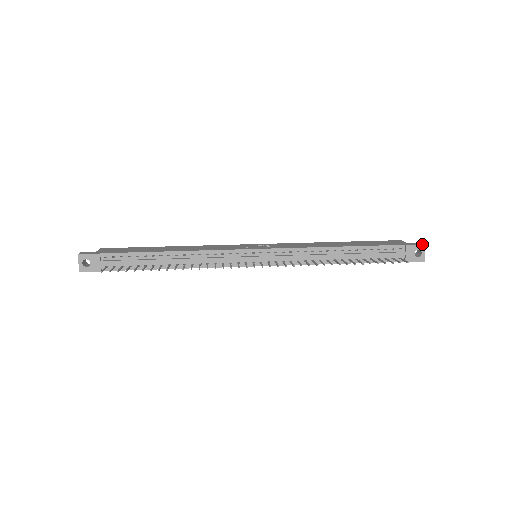
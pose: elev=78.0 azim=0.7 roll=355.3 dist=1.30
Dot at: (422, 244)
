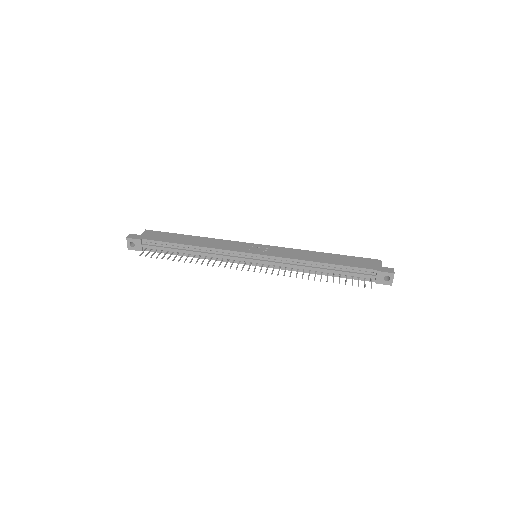
Dot at: (392, 272)
